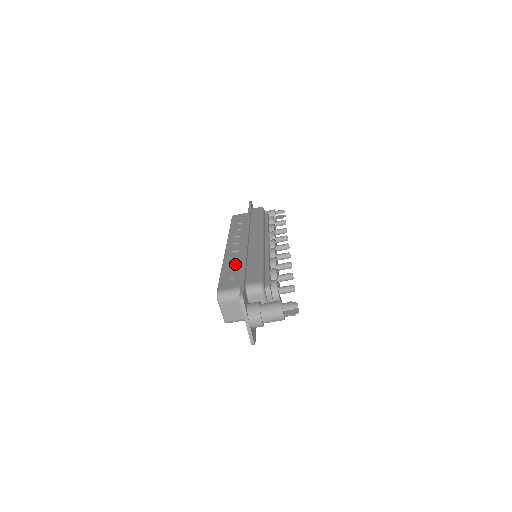
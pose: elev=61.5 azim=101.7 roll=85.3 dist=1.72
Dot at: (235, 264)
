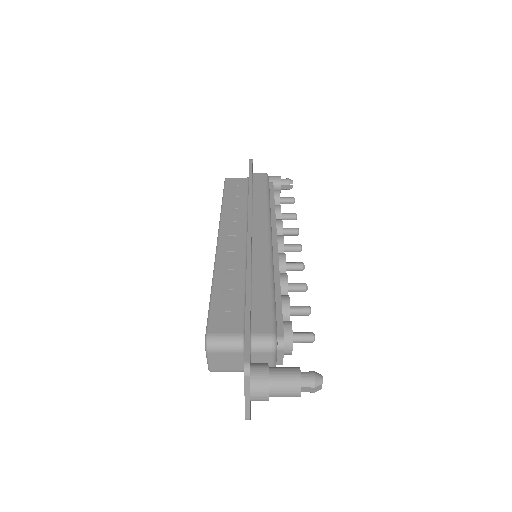
Dot at: (232, 280)
